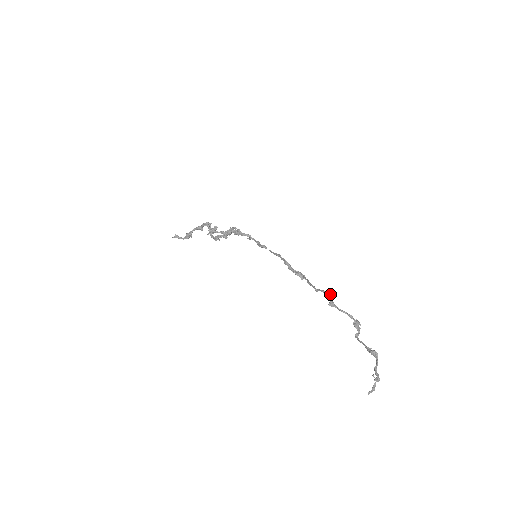
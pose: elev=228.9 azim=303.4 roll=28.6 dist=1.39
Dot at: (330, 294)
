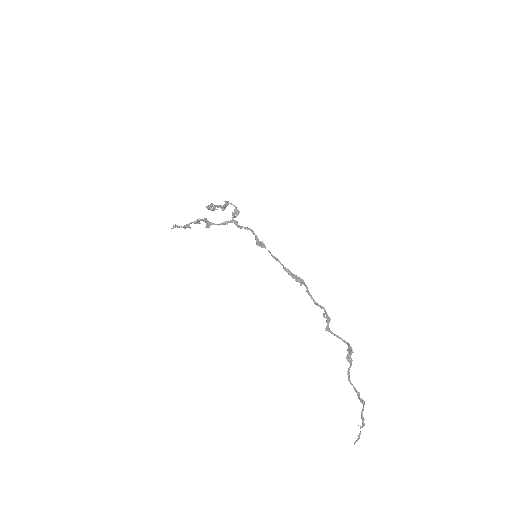
Dot at: (327, 315)
